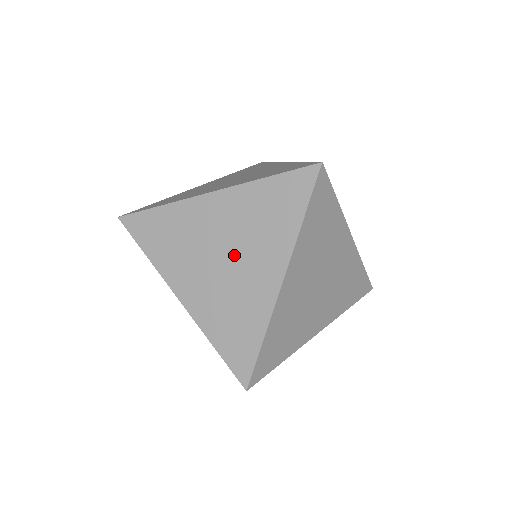
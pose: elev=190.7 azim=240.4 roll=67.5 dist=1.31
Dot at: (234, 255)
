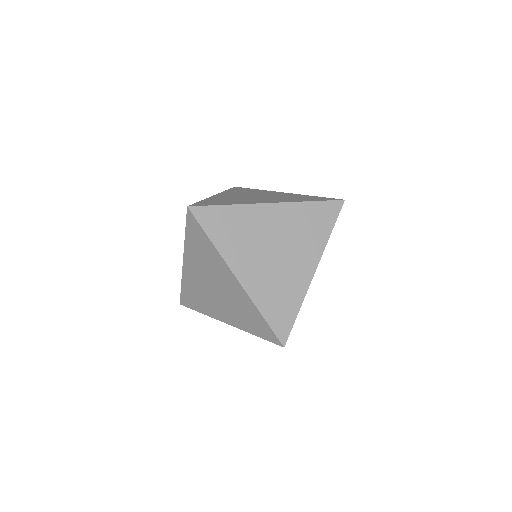
Dot at: (284, 250)
